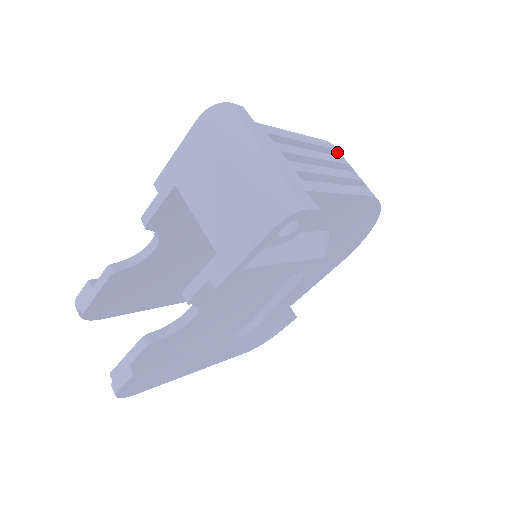
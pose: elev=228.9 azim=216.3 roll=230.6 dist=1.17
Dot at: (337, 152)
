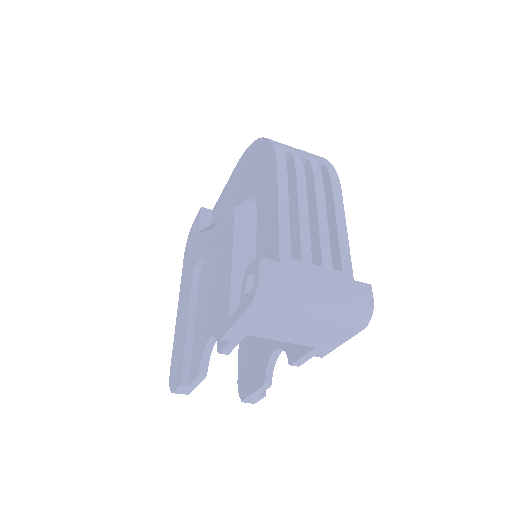
Dot at: (285, 161)
